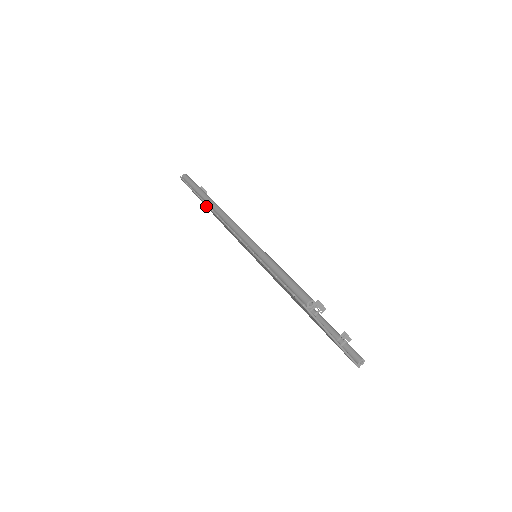
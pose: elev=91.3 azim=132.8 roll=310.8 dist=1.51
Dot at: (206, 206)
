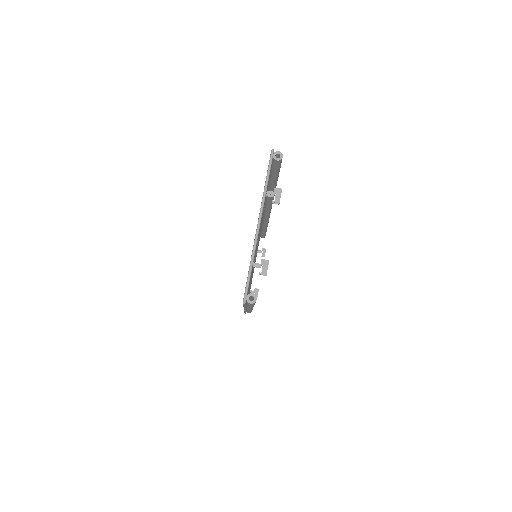
Dot at: occluded
